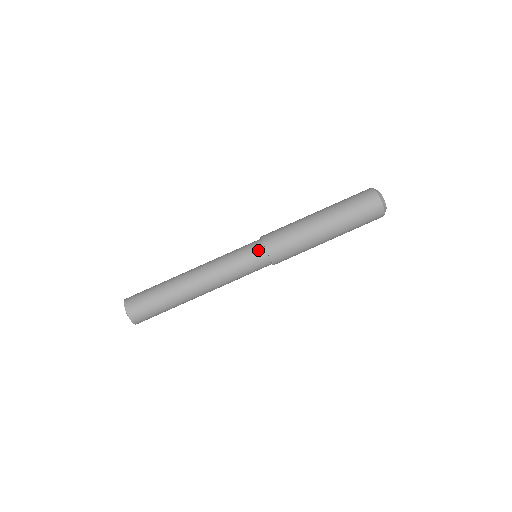
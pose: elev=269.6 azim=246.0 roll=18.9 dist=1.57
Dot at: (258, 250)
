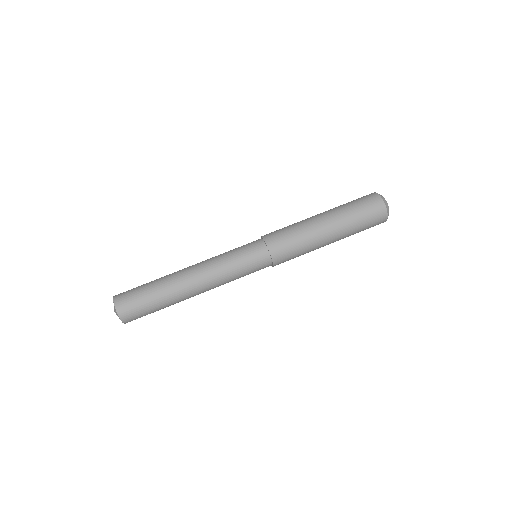
Dot at: (262, 254)
